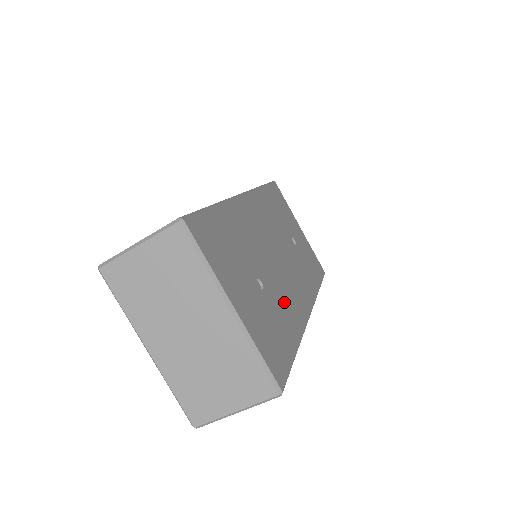
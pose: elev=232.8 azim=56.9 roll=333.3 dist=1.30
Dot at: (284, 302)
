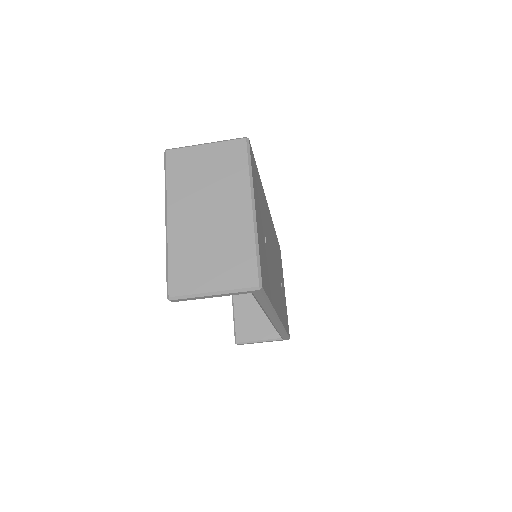
Dot at: occluded
